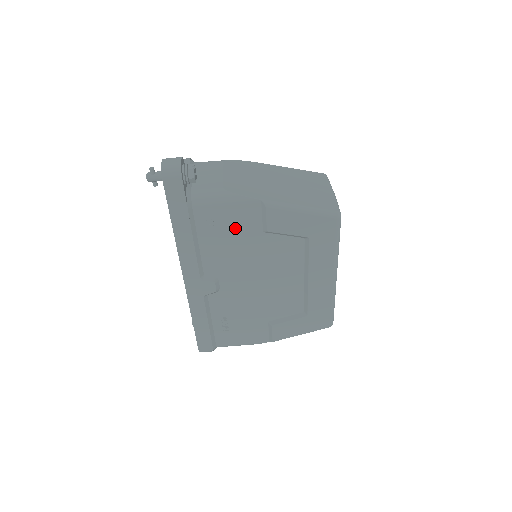
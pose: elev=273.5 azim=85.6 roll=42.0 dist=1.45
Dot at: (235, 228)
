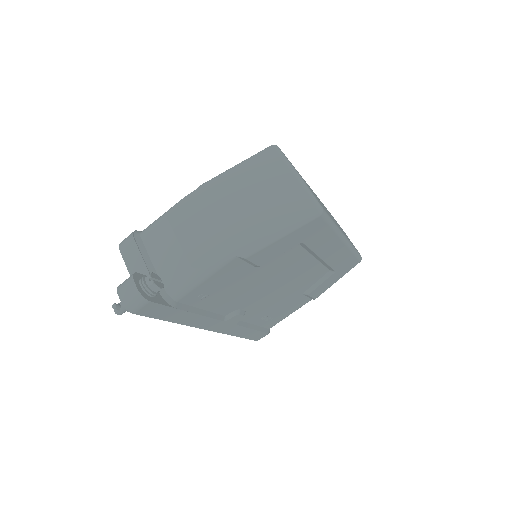
Dot at: (227, 283)
